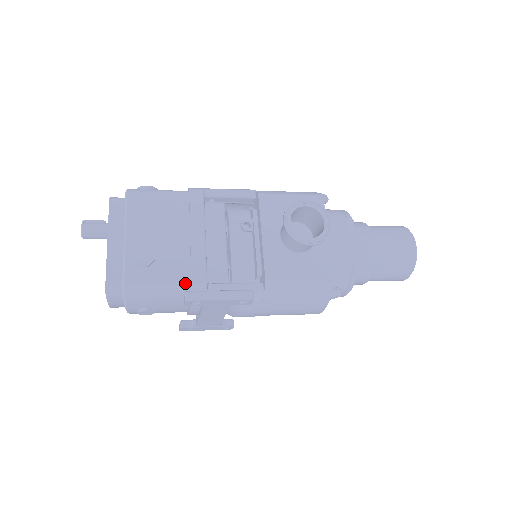
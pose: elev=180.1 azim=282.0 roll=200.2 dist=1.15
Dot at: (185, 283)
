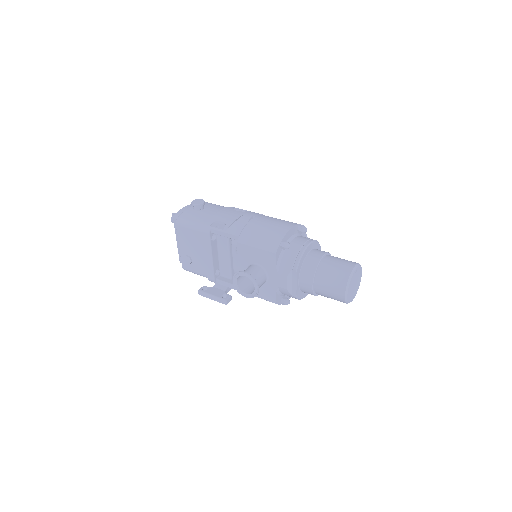
Dot at: (206, 276)
